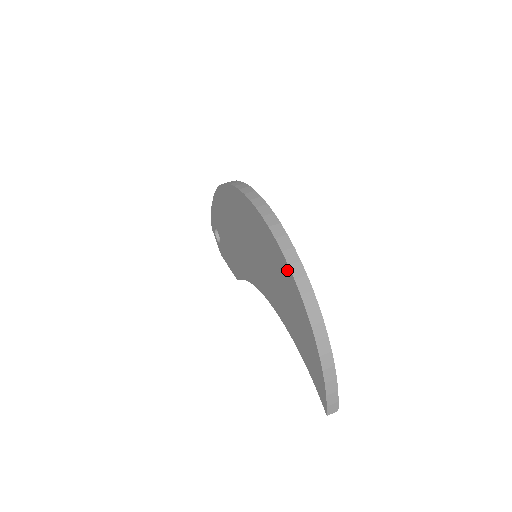
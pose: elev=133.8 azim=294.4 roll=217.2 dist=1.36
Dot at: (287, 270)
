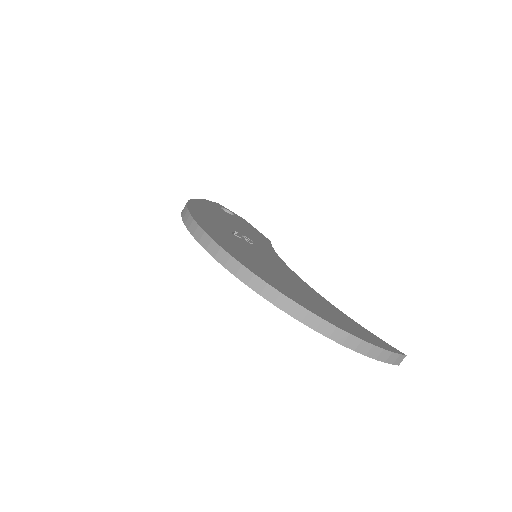
Dot at: (276, 304)
